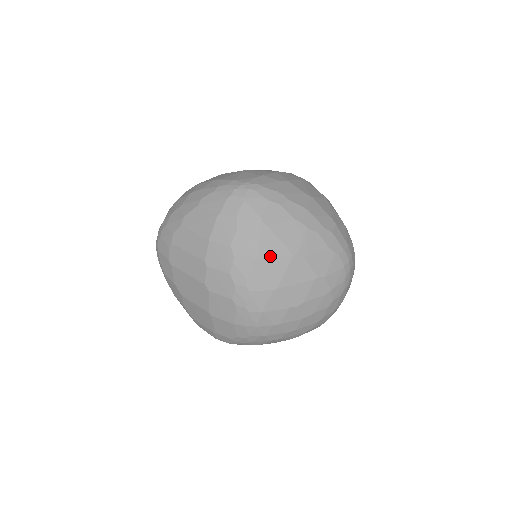
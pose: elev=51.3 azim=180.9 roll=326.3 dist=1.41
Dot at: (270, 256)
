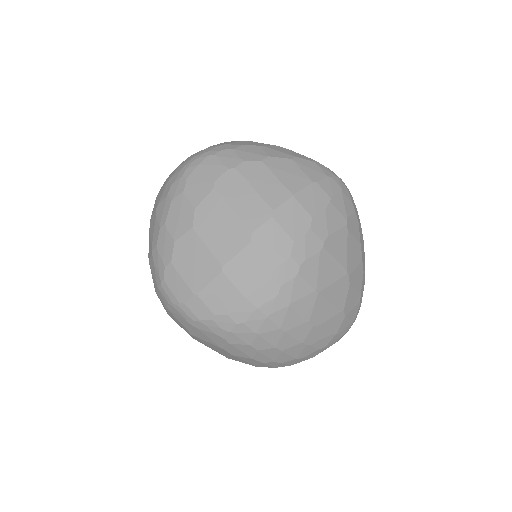
Dot at: (334, 257)
